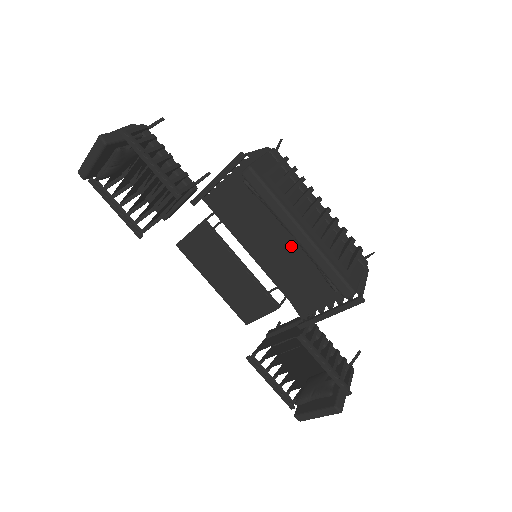
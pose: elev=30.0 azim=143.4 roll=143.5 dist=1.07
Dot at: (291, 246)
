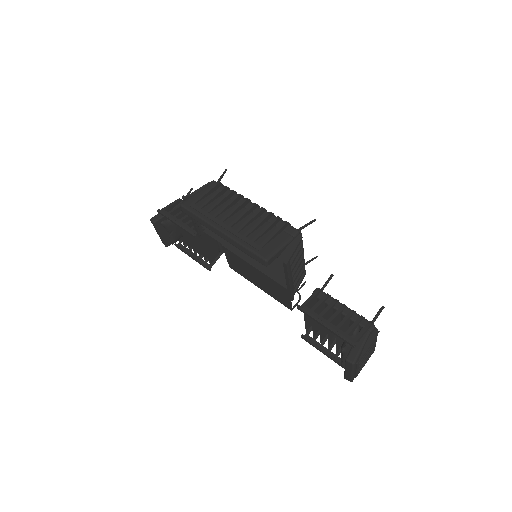
Dot at: occluded
